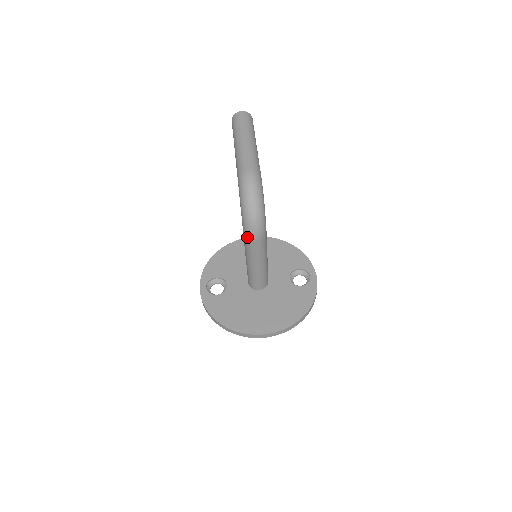
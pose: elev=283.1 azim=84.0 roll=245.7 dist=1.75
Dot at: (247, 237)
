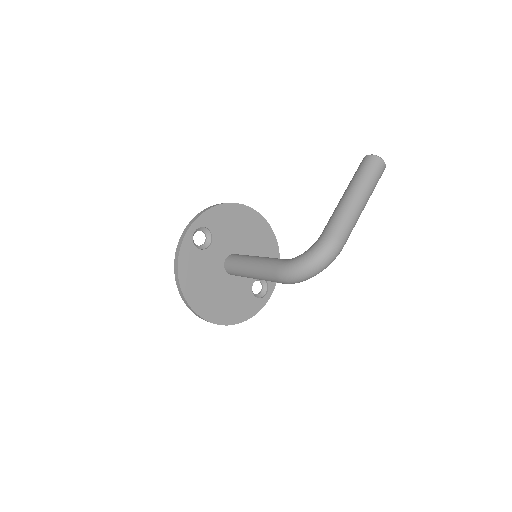
Dot at: (278, 274)
